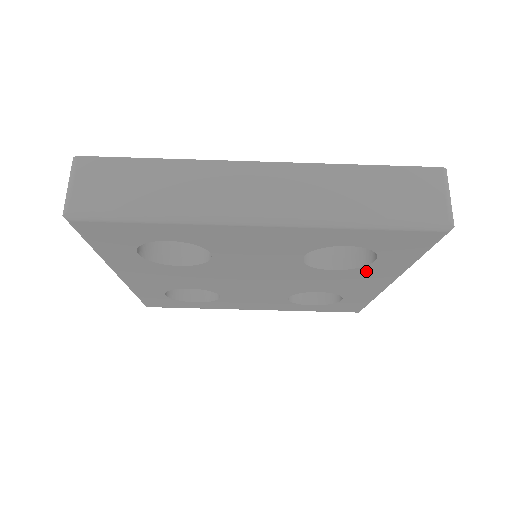
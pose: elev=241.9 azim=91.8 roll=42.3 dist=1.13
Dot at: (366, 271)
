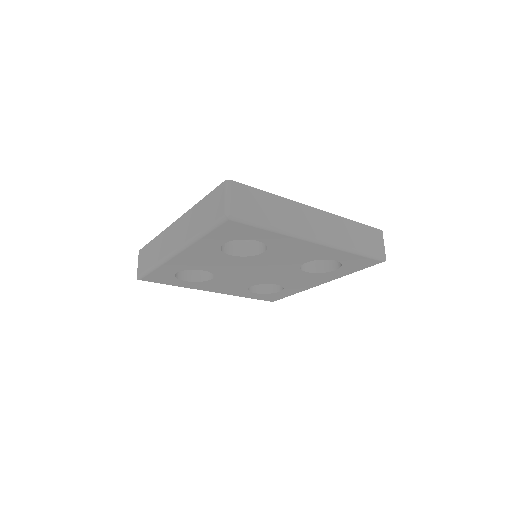
Dot at: (321, 275)
